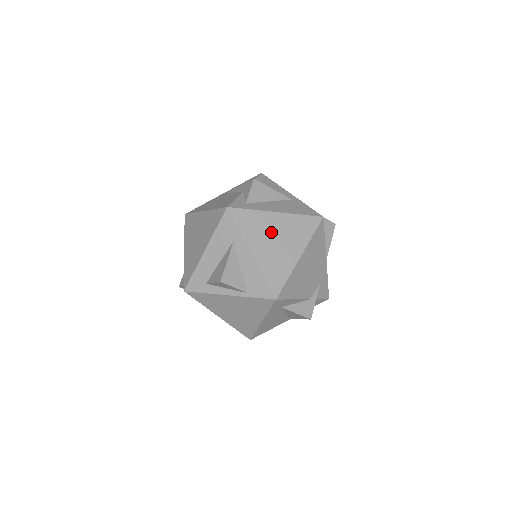
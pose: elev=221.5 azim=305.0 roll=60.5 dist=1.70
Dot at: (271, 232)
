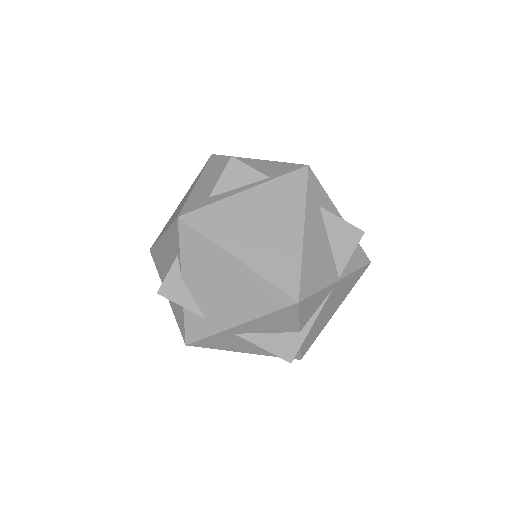
Dot at: occluded
